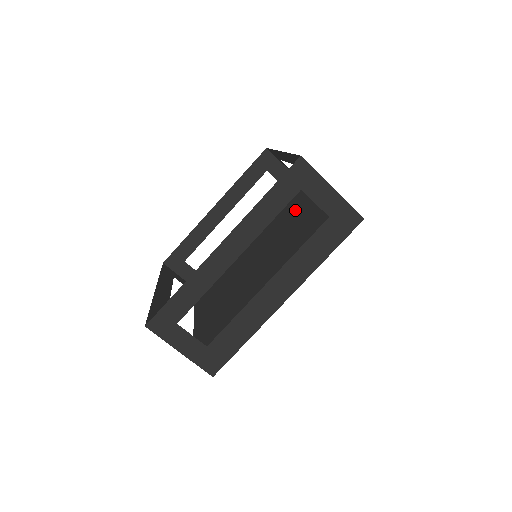
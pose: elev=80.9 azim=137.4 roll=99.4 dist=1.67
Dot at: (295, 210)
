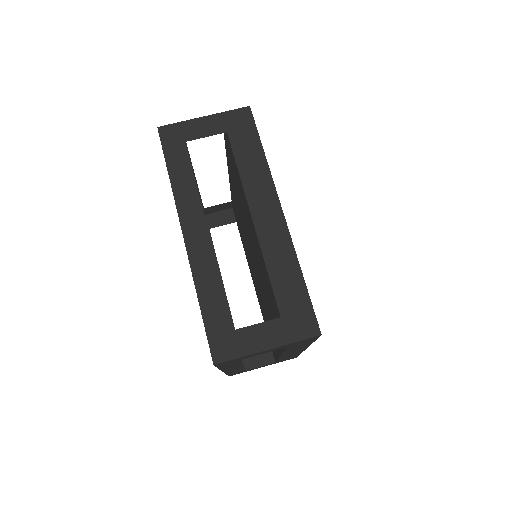
Dot at: occluded
